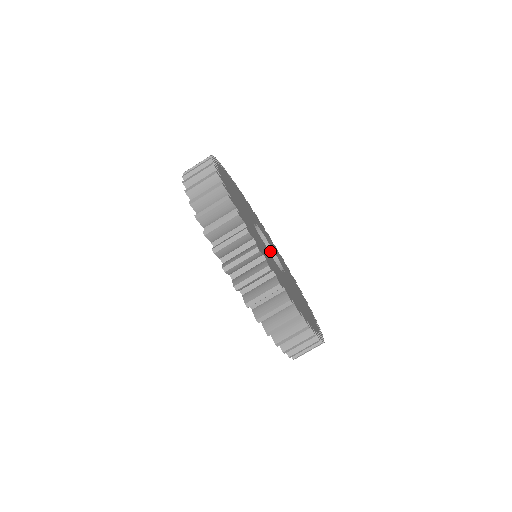
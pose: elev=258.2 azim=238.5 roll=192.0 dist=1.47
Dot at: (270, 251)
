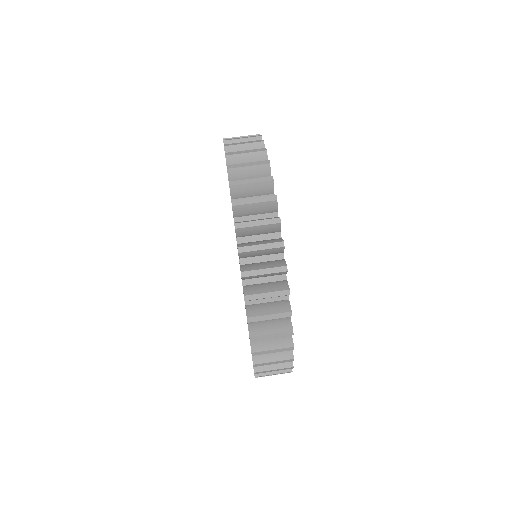
Dot at: occluded
